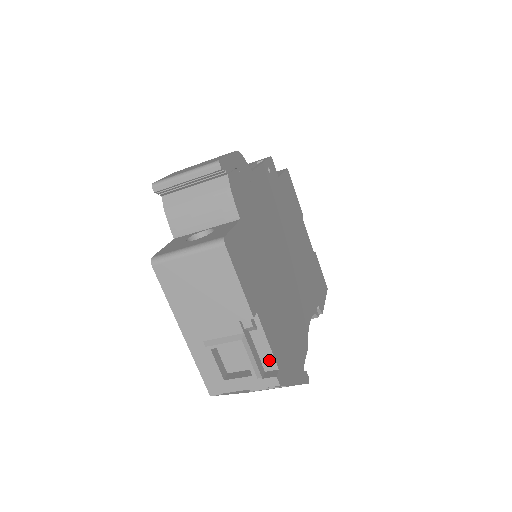
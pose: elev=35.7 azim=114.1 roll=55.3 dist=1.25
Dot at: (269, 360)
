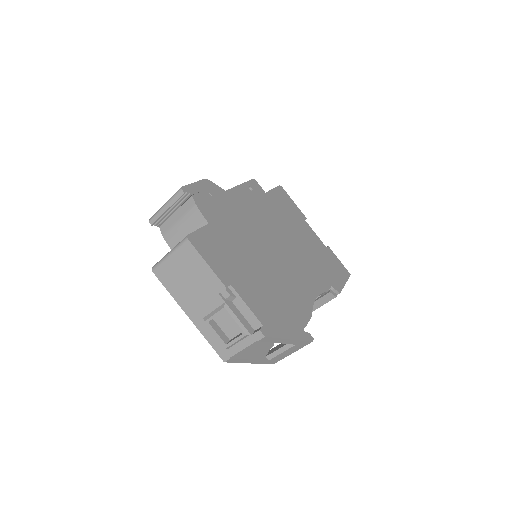
Dot at: (254, 320)
